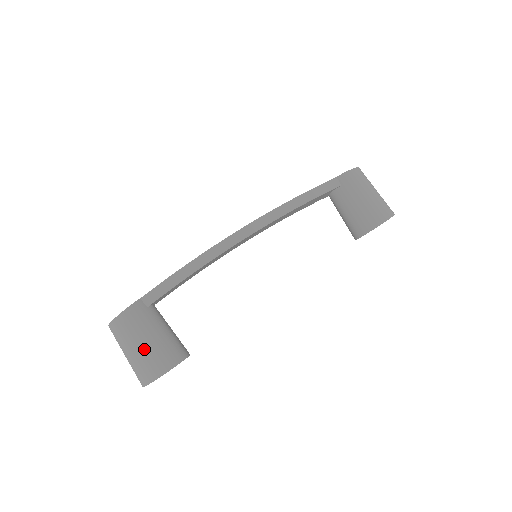
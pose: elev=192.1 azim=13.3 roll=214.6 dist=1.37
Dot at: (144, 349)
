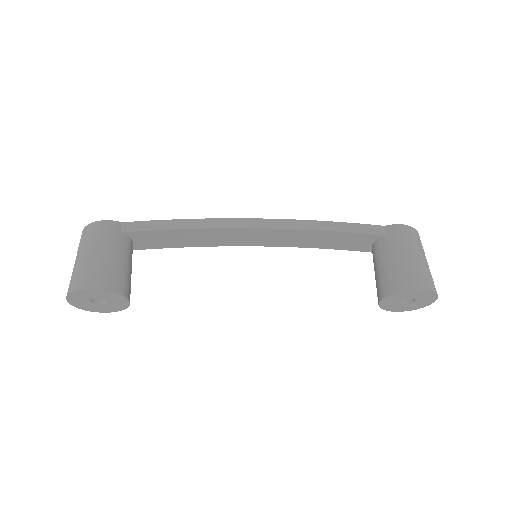
Dot at: (88, 259)
